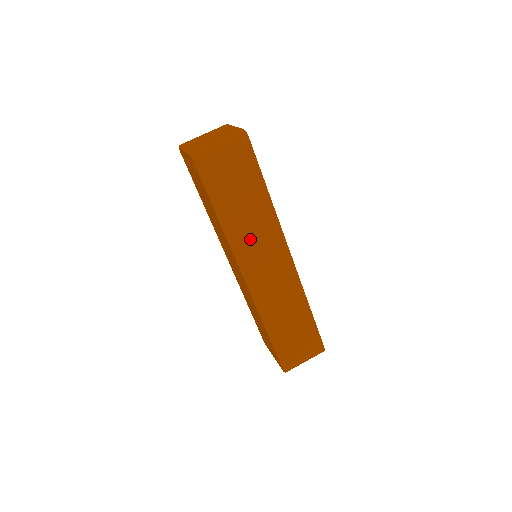
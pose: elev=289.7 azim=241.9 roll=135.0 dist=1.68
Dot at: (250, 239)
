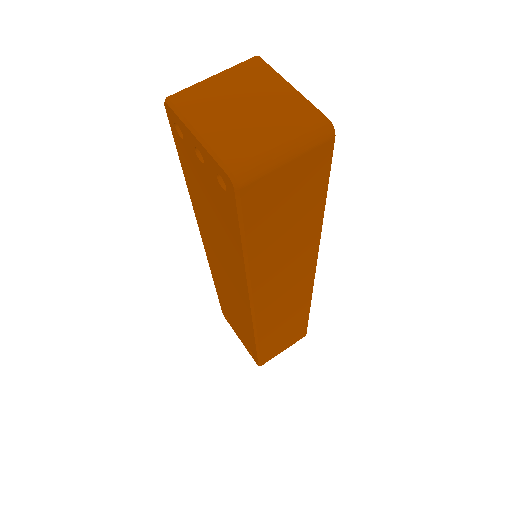
Dot at: (277, 268)
